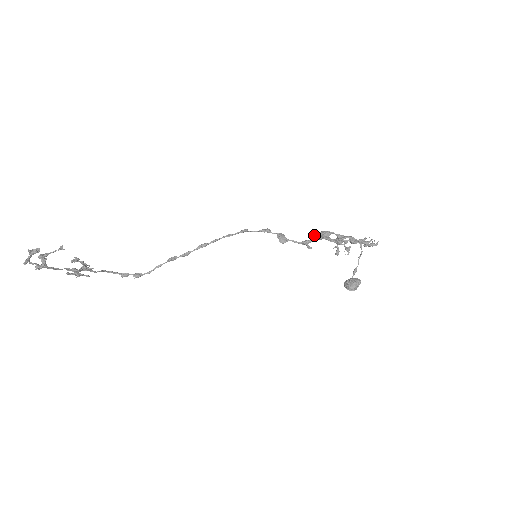
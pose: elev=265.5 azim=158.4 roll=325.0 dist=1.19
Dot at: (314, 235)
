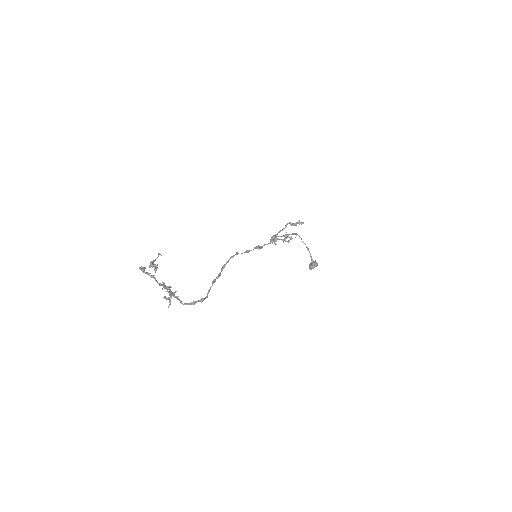
Dot at: (272, 238)
